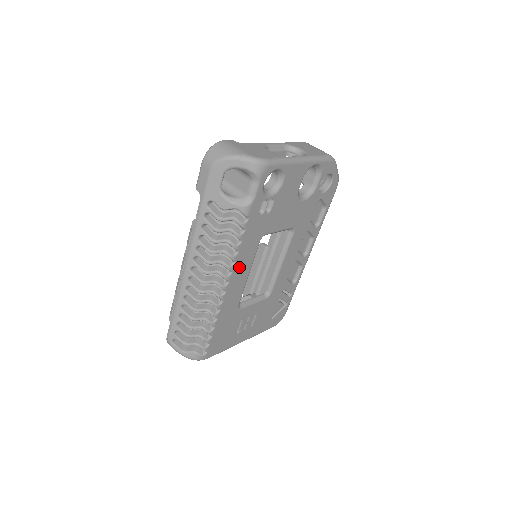
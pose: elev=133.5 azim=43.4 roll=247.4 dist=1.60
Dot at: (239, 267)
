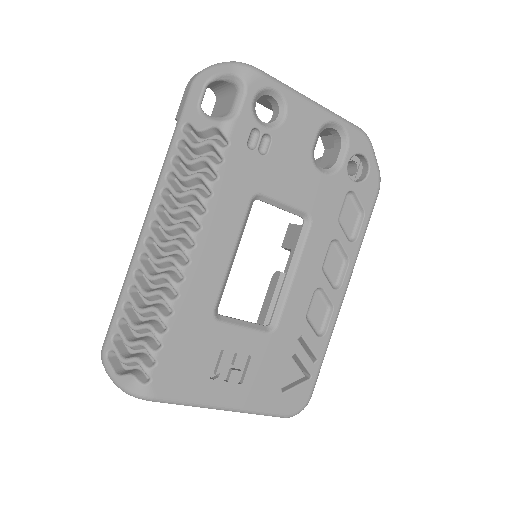
Dot at: (215, 227)
